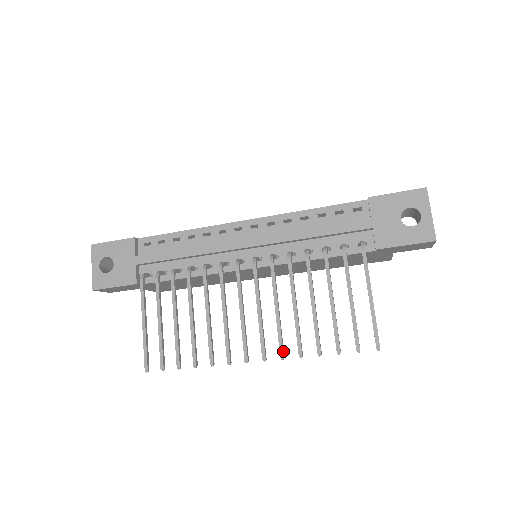
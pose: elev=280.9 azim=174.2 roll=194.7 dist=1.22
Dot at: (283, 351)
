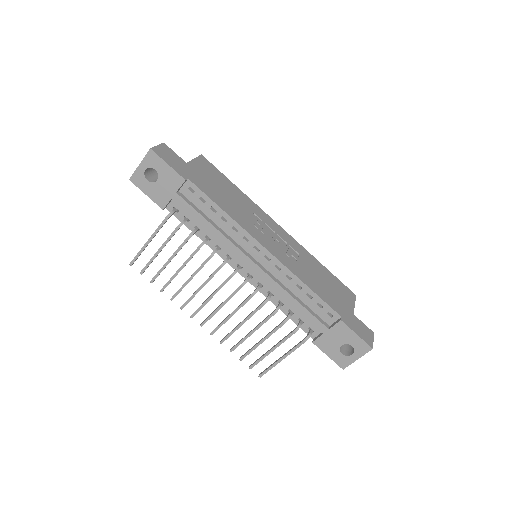
Dot at: occluded
